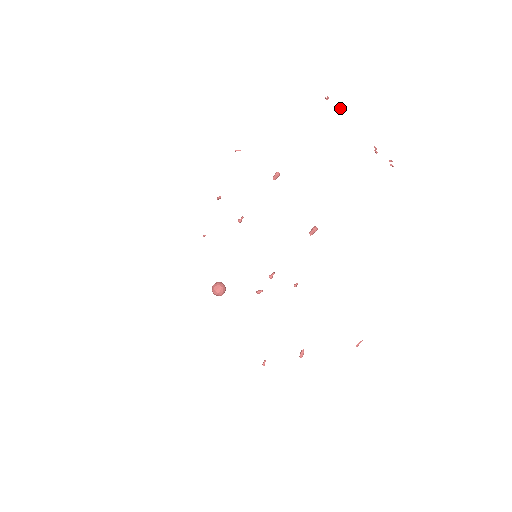
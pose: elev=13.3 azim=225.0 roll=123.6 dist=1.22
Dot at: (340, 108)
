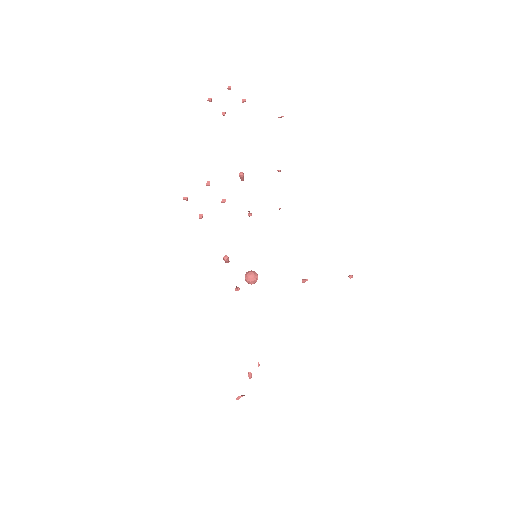
Dot at: (242, 100)
